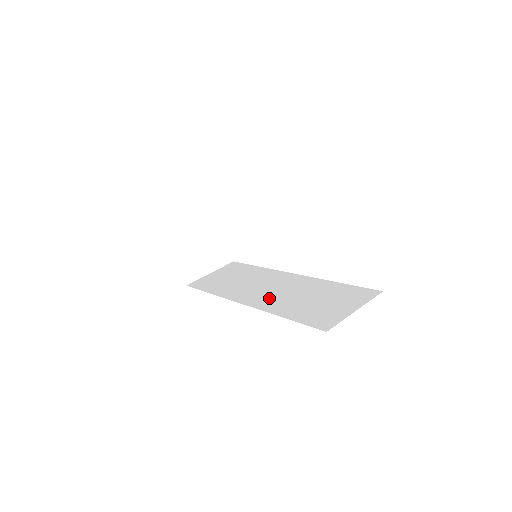
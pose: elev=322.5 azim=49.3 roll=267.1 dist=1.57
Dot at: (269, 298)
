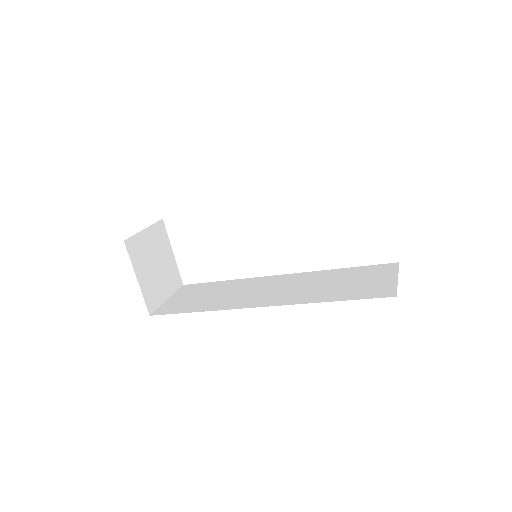
Dot at: (287, 295)
